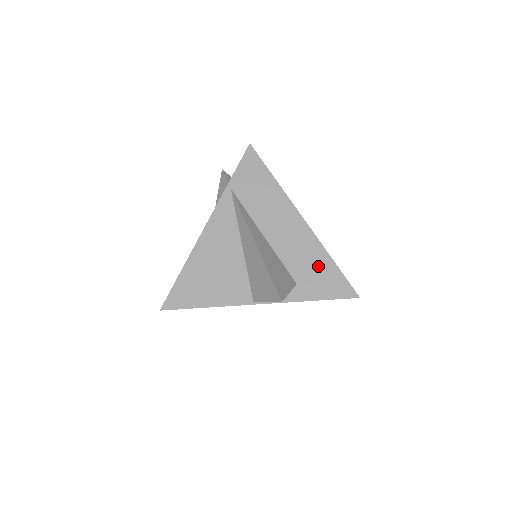
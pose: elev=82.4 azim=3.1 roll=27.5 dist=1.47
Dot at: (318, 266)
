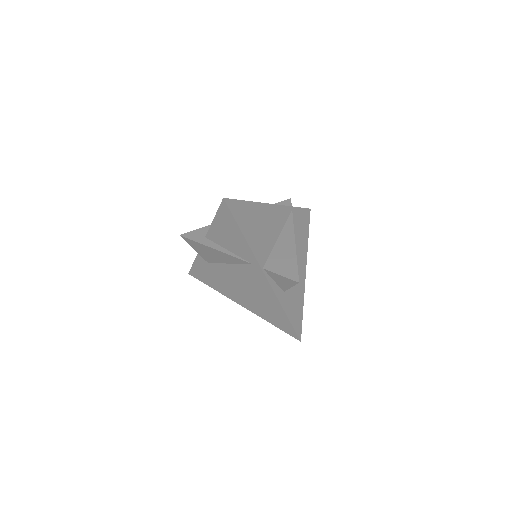
Dot at: (297, 299)
